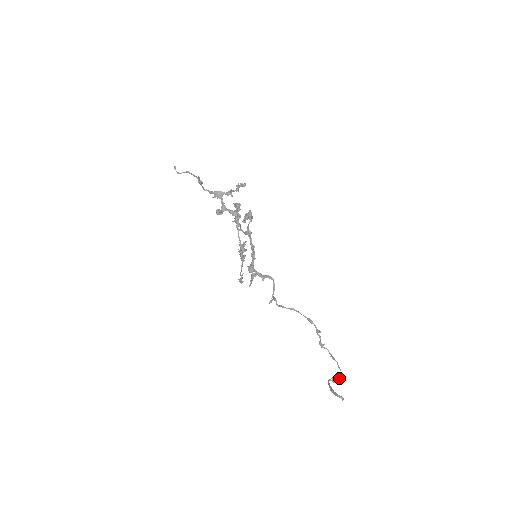
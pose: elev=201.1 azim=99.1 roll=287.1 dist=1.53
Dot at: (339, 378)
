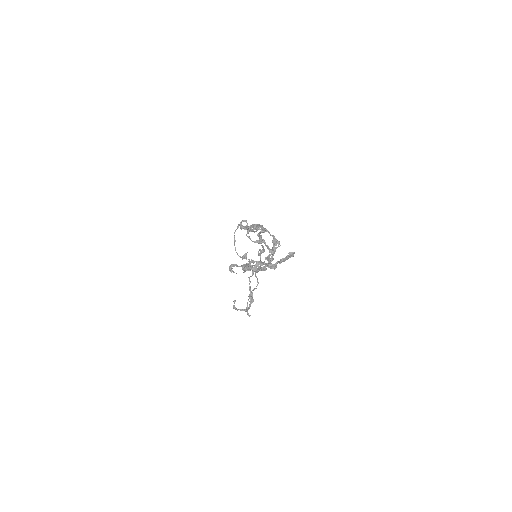
Dot at: occluded
